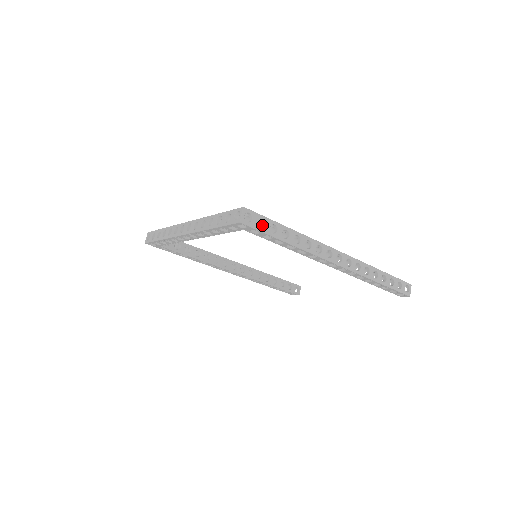
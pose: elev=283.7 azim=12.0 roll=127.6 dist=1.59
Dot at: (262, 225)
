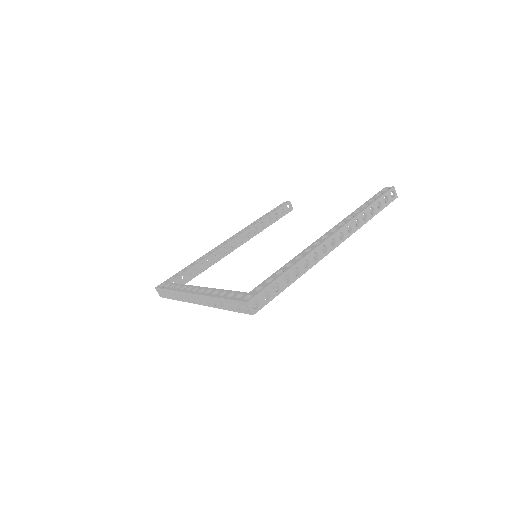
Dot at: occluded
